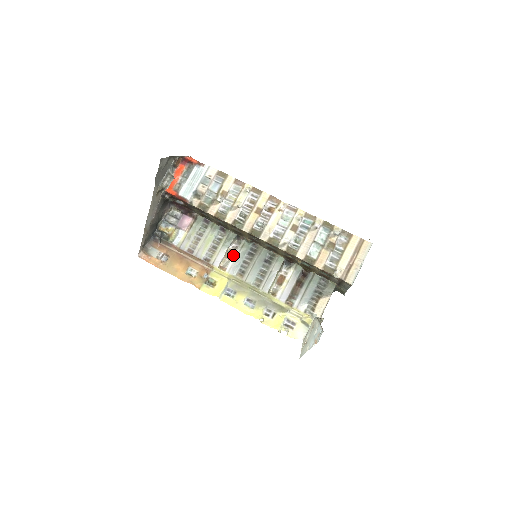
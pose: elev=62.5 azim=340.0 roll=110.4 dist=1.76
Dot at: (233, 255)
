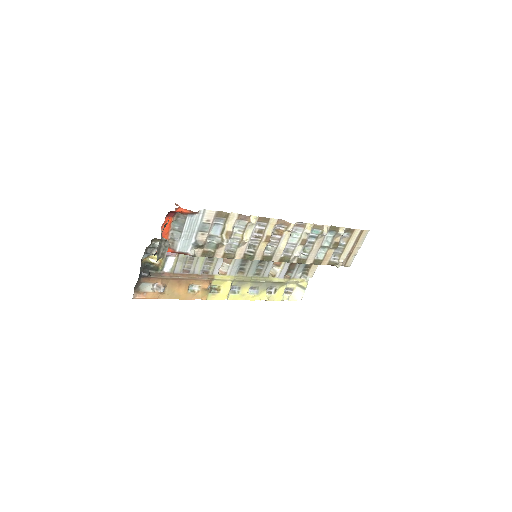
Dot at: (231, 260)
